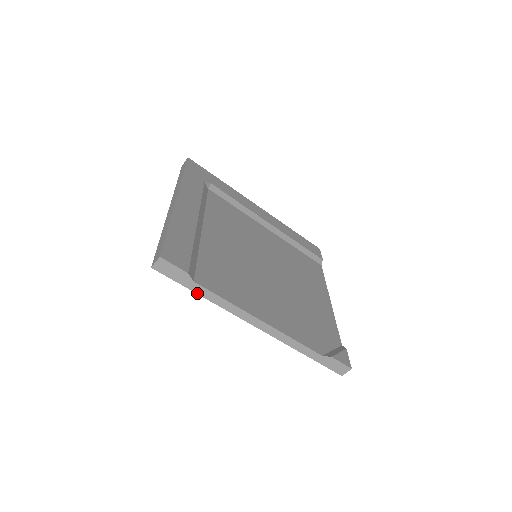
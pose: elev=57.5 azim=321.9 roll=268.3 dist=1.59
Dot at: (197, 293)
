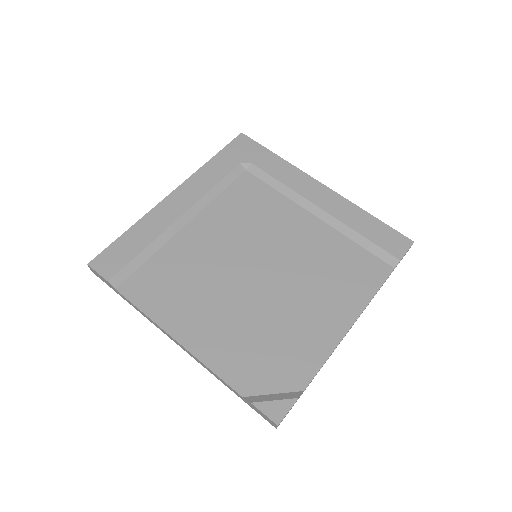
Dot at: (125, 299)
